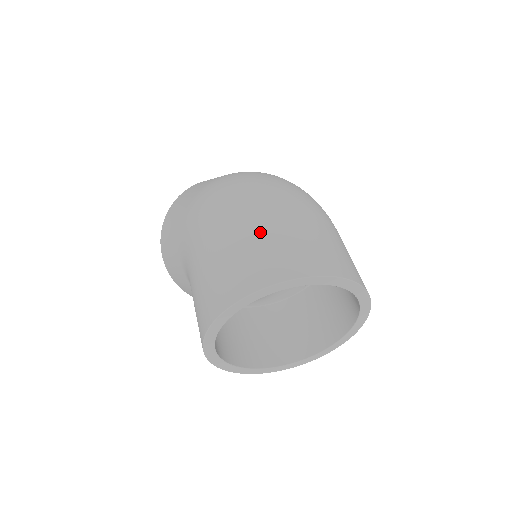
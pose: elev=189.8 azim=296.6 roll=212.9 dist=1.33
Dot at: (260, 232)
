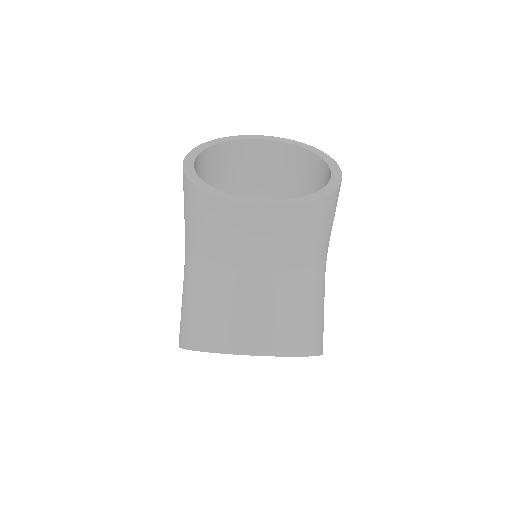
Dot at: occluded
